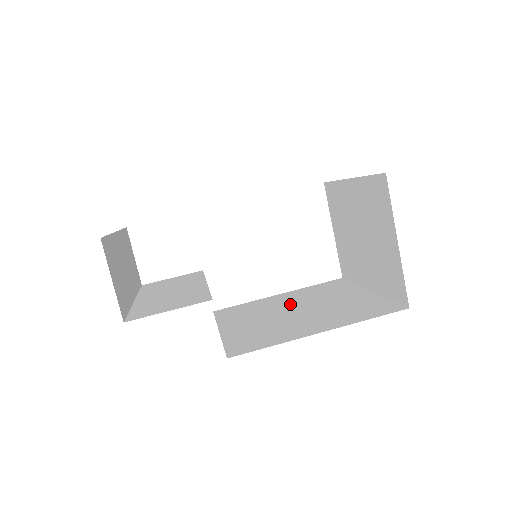
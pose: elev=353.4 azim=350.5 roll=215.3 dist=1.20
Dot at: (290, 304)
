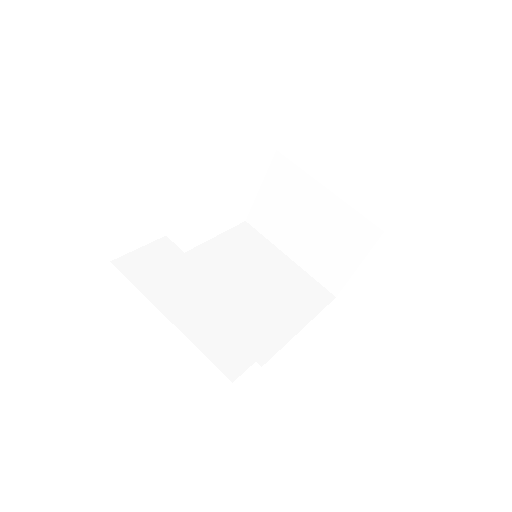
Dot at: (237, 269)
